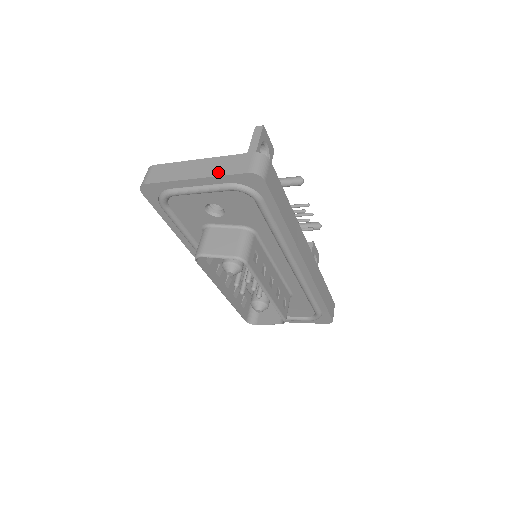
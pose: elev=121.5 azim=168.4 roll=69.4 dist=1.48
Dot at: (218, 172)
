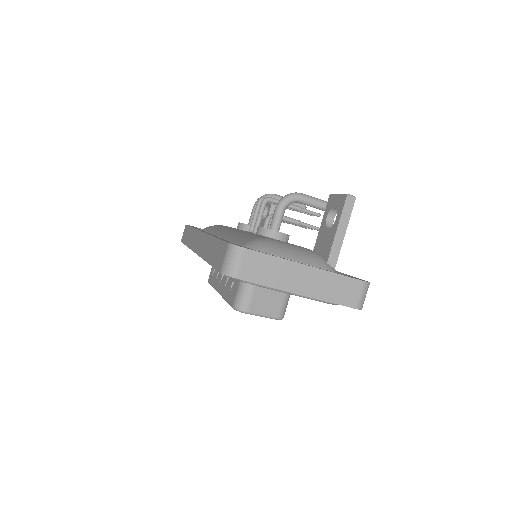
Dot at: (326, 296)
